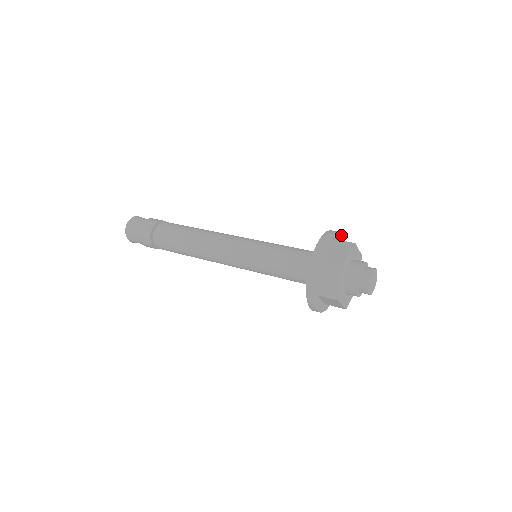
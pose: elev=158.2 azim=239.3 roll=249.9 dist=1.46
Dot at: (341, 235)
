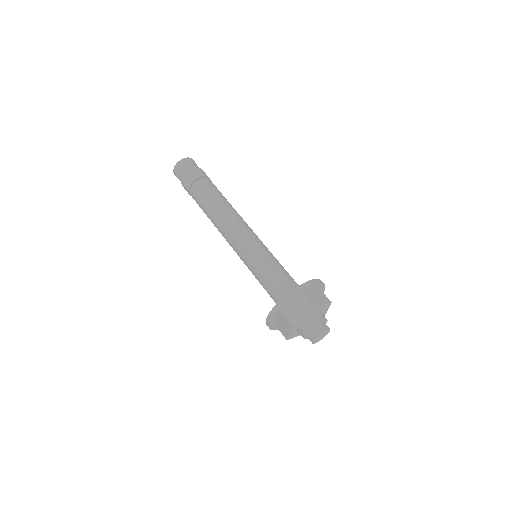
Dot at: (318, 283)
